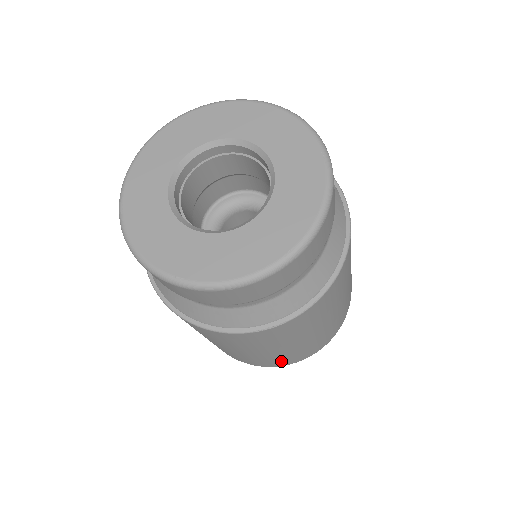
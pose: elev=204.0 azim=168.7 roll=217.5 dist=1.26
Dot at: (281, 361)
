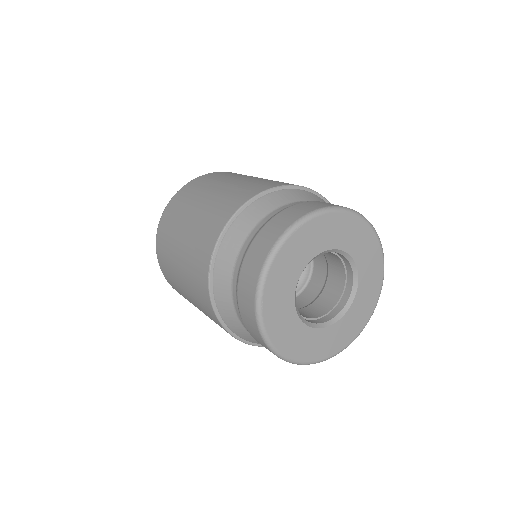
Dot at: occluded
